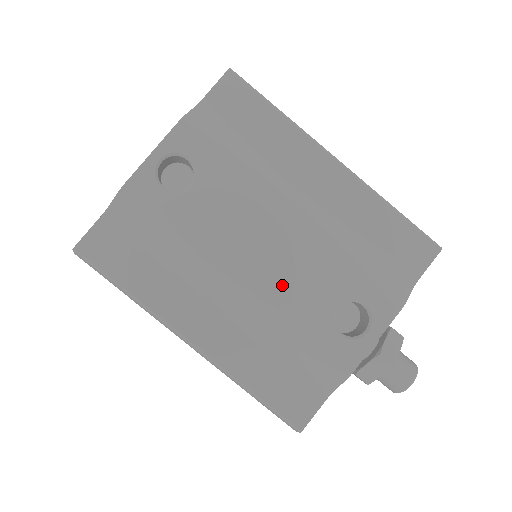
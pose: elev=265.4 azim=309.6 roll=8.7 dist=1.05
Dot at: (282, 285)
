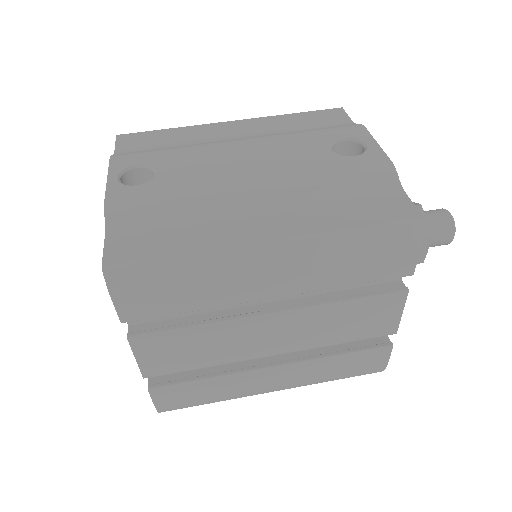
Dot at: (282, 165)
